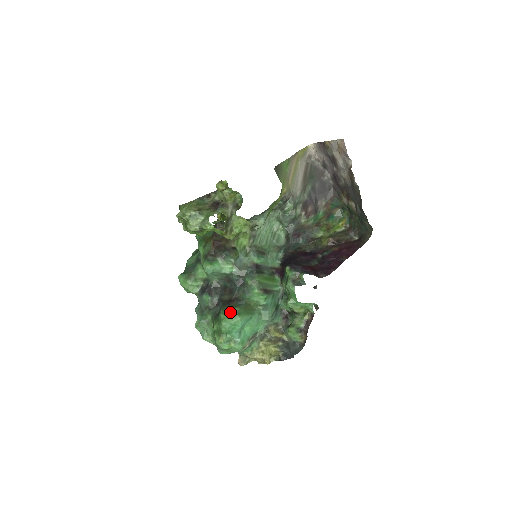
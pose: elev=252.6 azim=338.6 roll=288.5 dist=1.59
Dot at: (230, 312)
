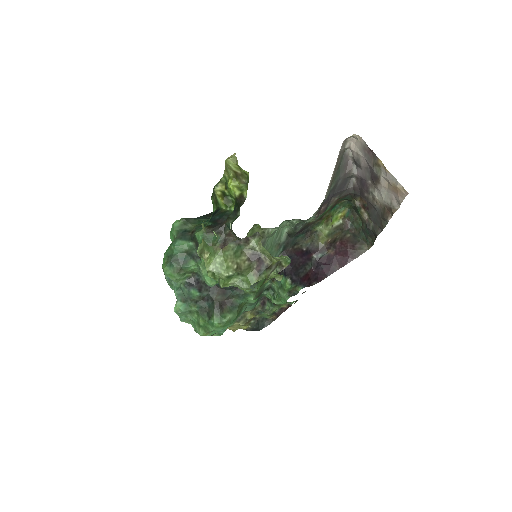
Dot at: (225, 322)
